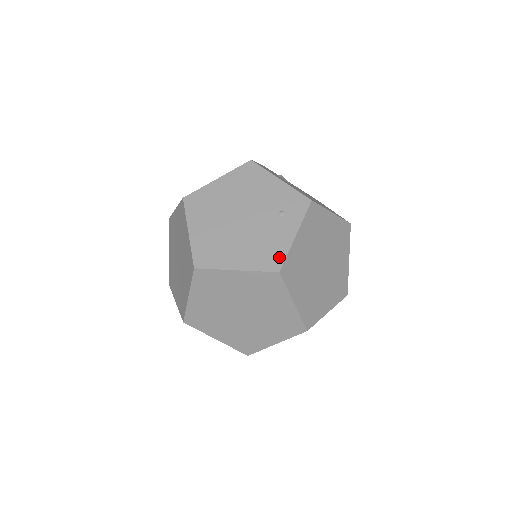
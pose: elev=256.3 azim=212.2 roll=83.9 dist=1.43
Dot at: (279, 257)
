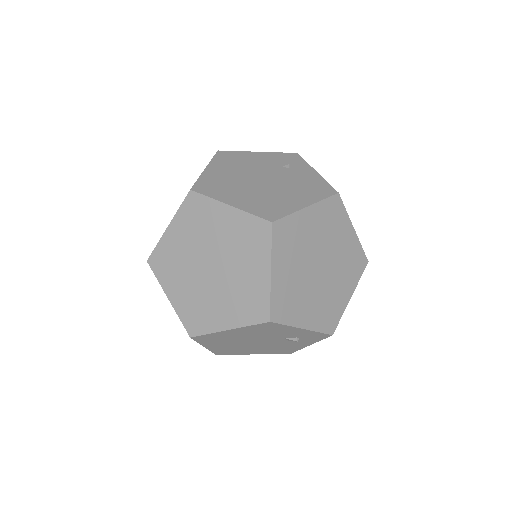
Dot at: (325, 186)
